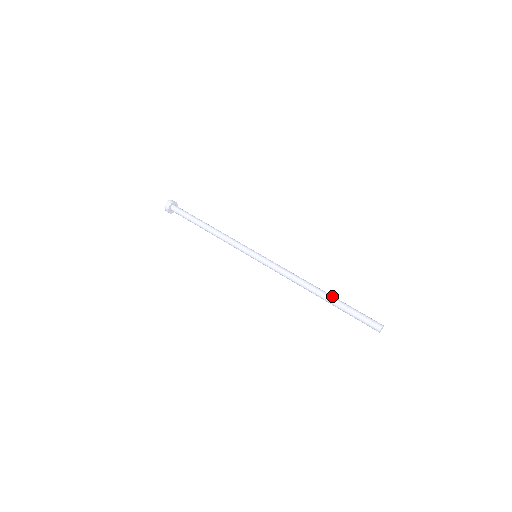
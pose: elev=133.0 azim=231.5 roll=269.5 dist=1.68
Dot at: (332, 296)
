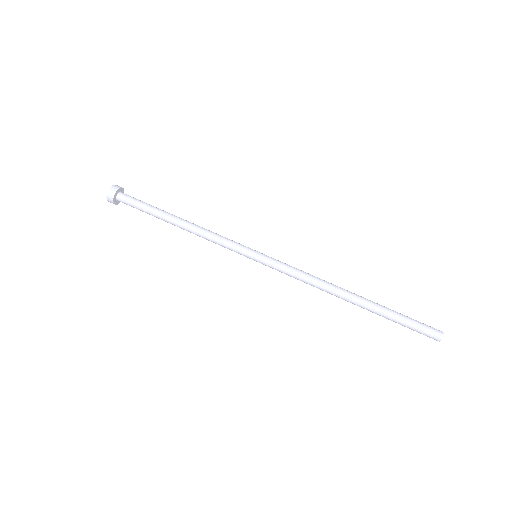
Dot at: (371, 301)
